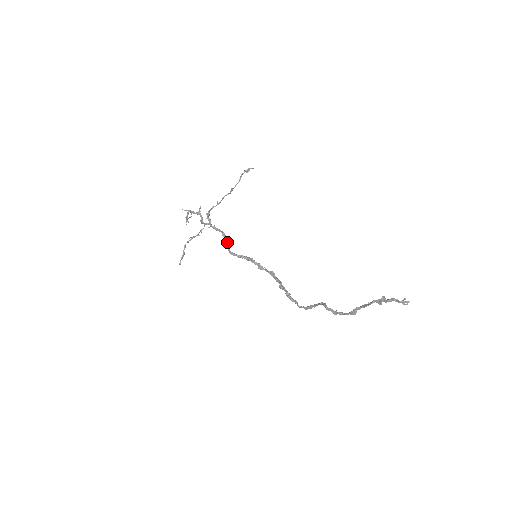
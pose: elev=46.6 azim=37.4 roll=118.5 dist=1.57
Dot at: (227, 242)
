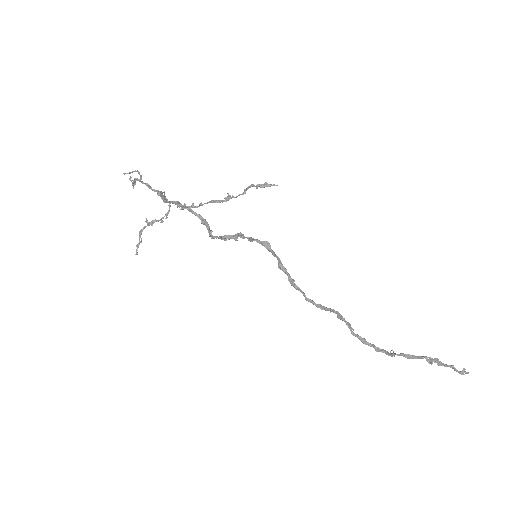
Dot at: (209, 231)
